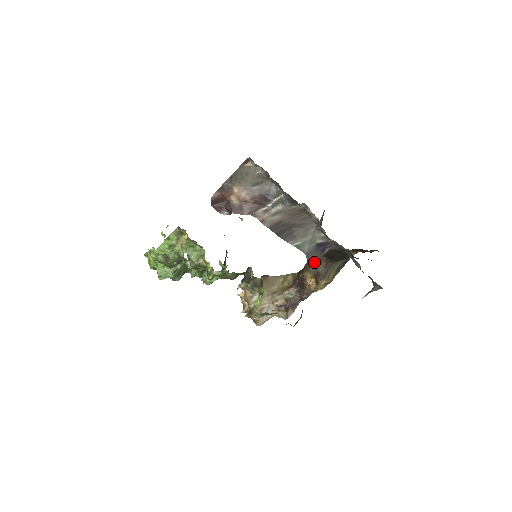
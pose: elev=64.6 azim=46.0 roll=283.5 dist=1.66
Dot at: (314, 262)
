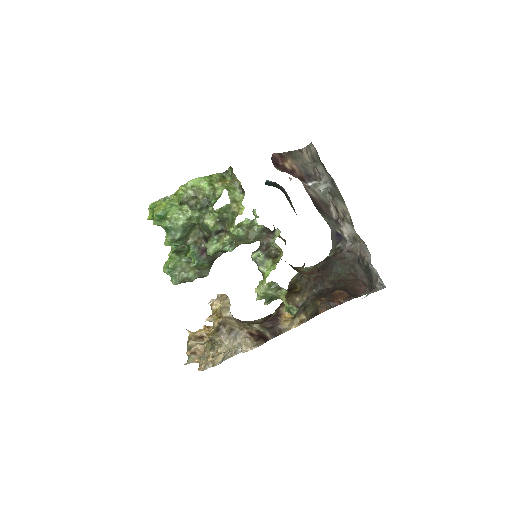
Dot at: (333, 243)
